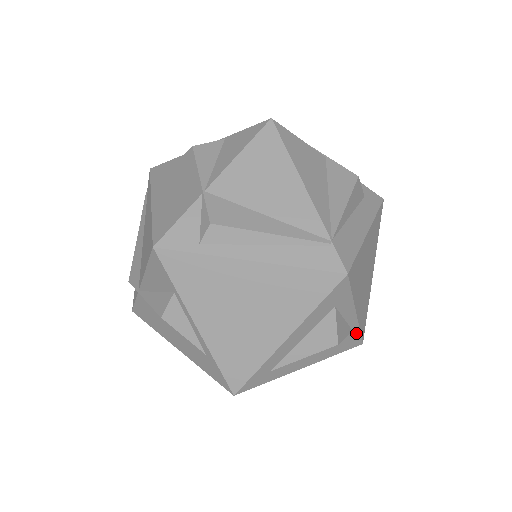
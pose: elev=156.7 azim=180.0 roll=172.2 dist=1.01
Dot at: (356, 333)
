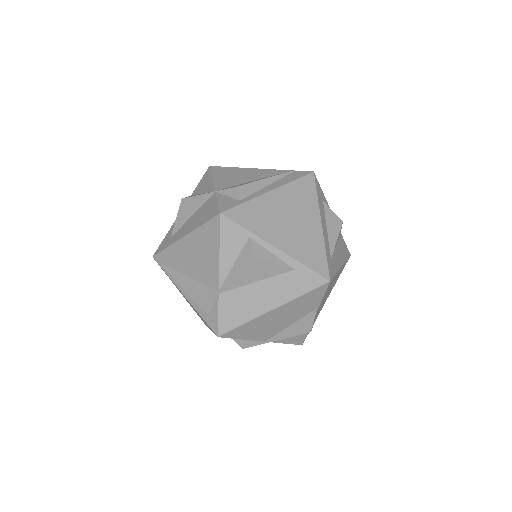
Dot at: (342, 239)
